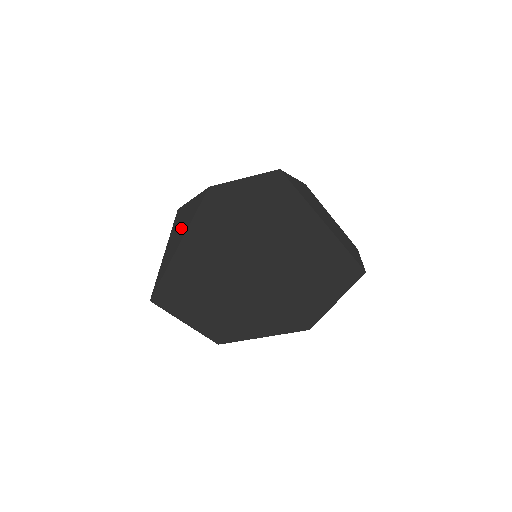
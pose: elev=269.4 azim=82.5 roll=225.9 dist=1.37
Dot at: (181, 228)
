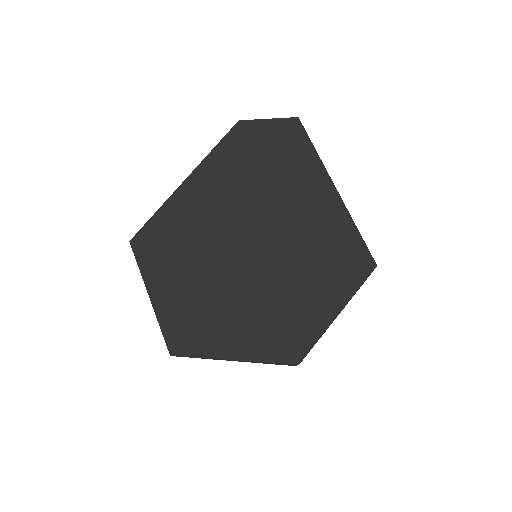
Dot at: occluded
